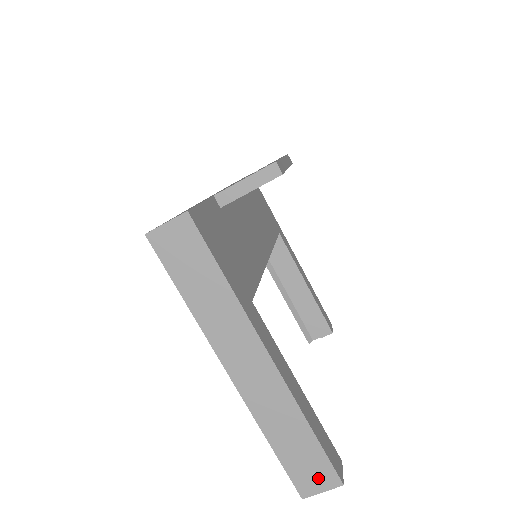
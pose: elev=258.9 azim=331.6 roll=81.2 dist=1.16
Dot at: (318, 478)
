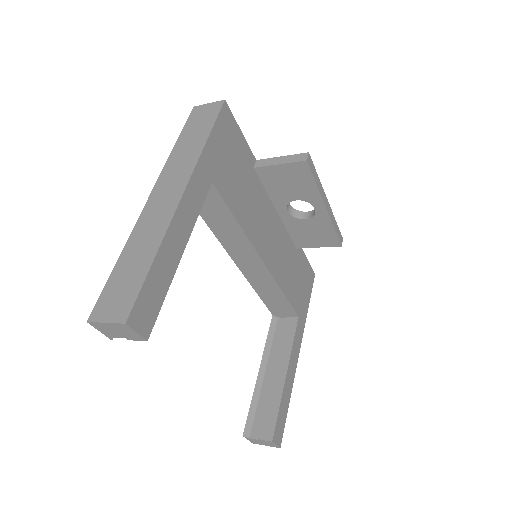
Dot at: (116, 306)
